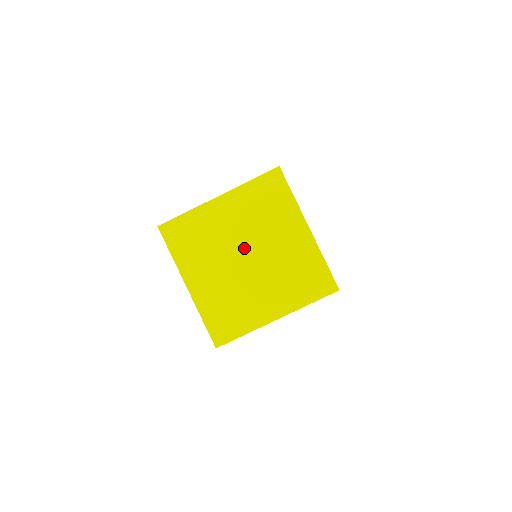
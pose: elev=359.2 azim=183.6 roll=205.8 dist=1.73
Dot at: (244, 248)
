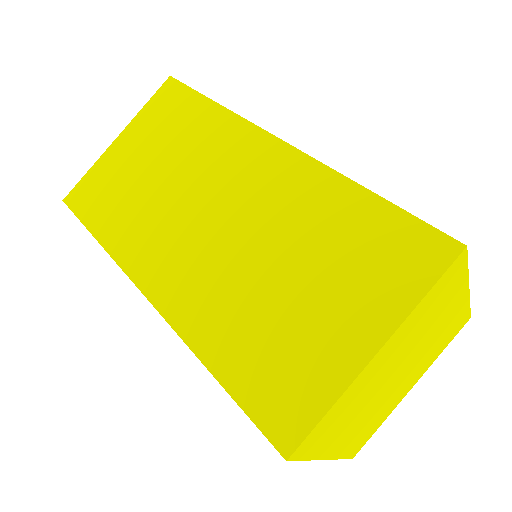
Dot at: (397, 370)
